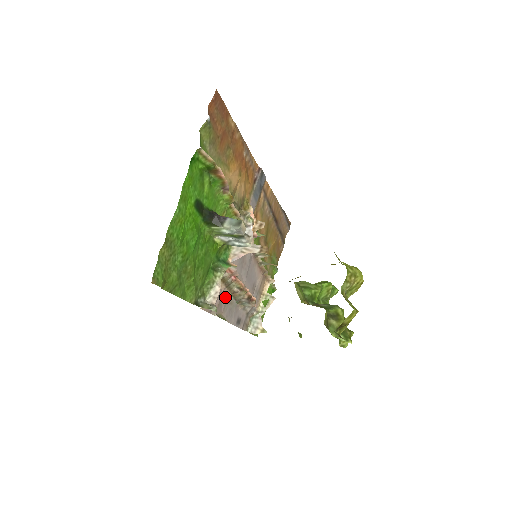
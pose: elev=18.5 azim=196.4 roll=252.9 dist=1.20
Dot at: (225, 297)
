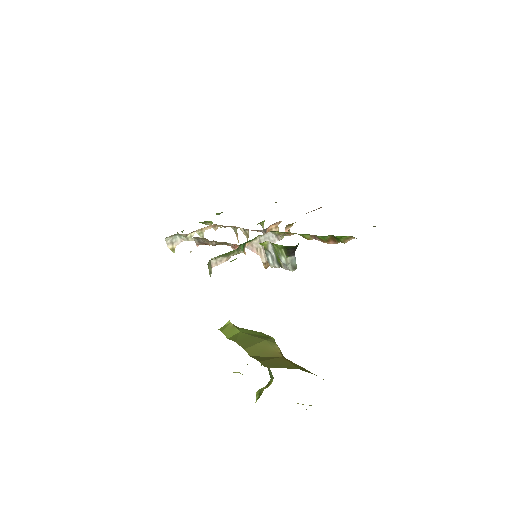
Dot at: occluded
